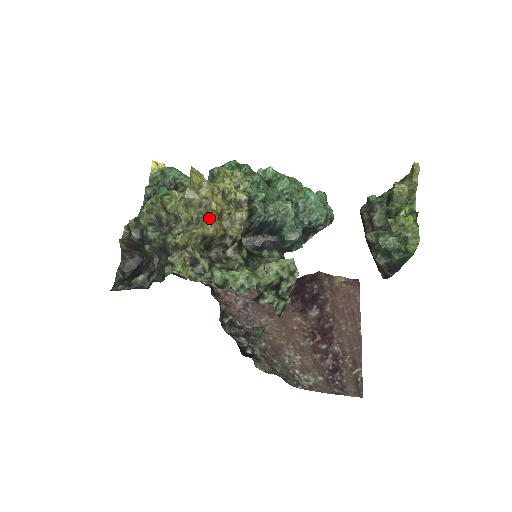
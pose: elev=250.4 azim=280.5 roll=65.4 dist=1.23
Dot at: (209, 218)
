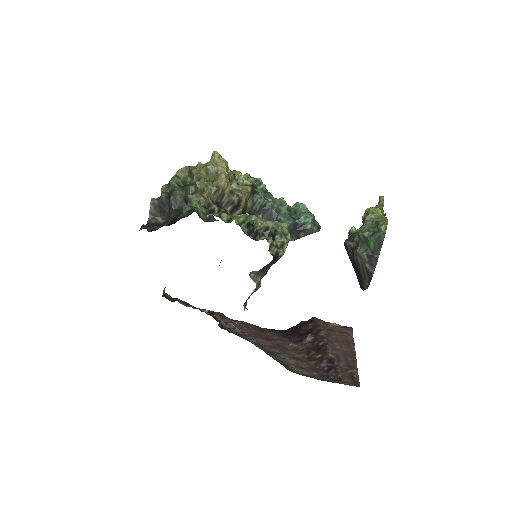
Dot at: (223, 174)
